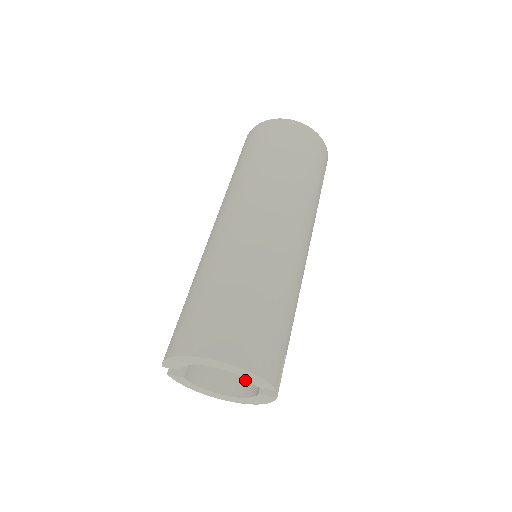
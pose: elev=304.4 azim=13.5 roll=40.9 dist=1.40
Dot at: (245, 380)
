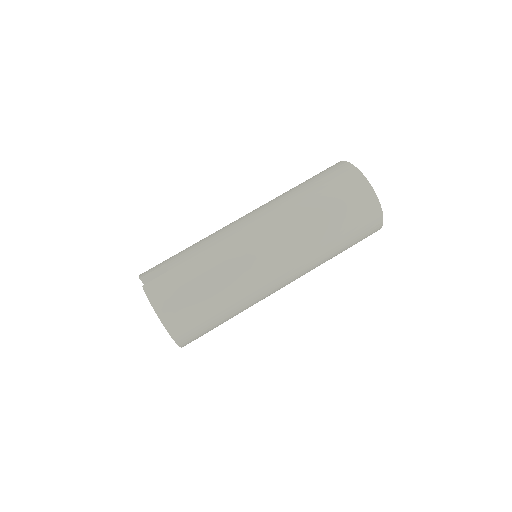
Dot at: occluded
